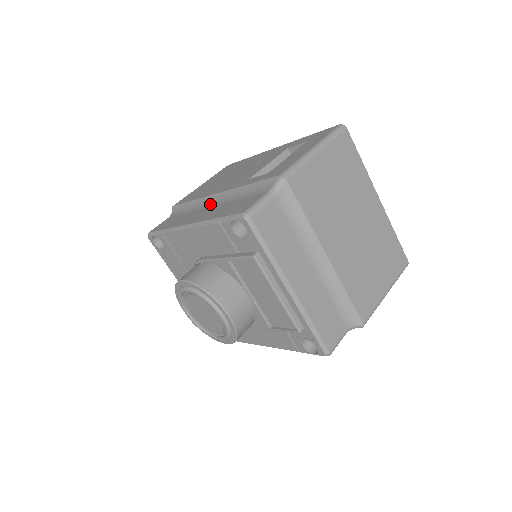
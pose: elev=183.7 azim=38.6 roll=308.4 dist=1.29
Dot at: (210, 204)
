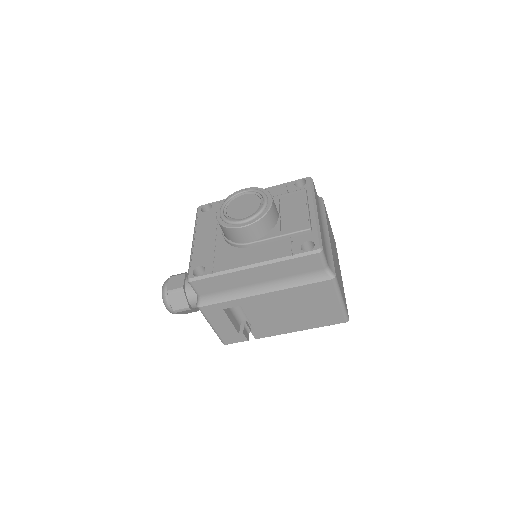
Dot at: occluded
